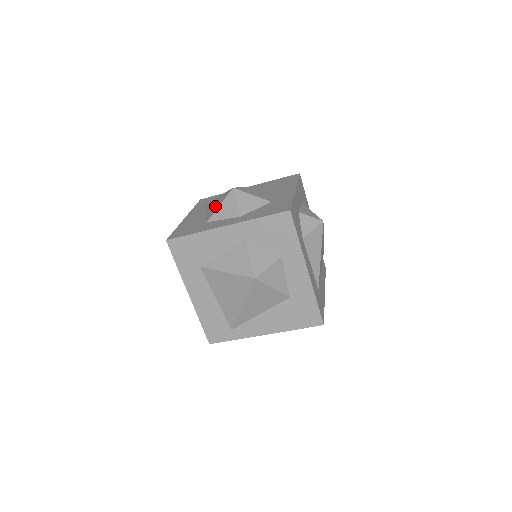
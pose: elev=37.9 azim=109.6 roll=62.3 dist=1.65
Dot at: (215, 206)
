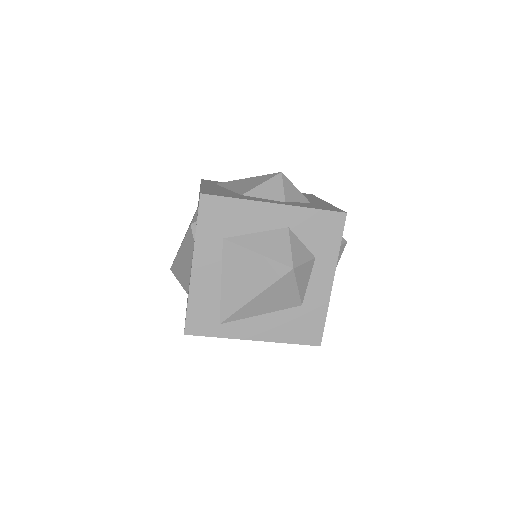
Dot at: (250, 184)
